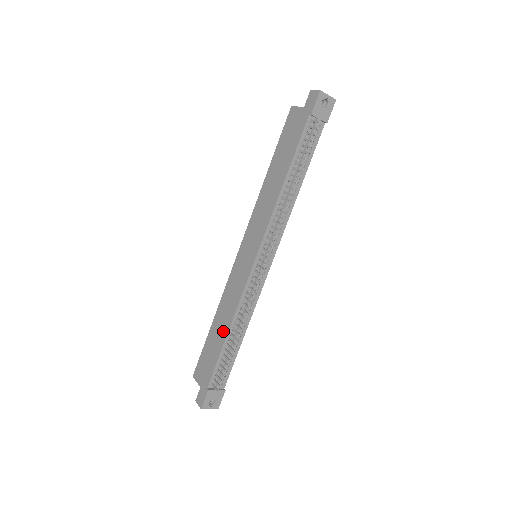
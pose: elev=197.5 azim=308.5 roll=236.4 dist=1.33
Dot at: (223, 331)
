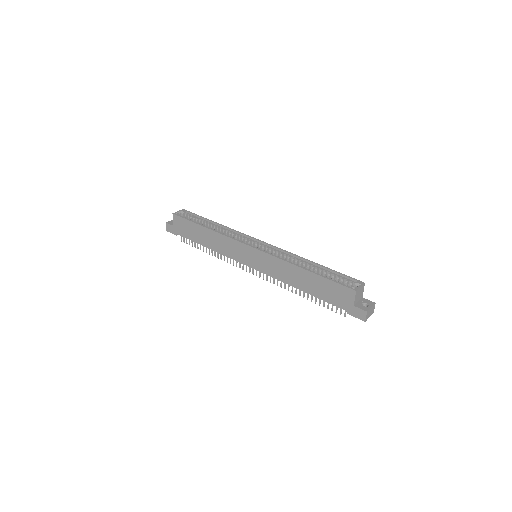
Dot at: (206, 243)
